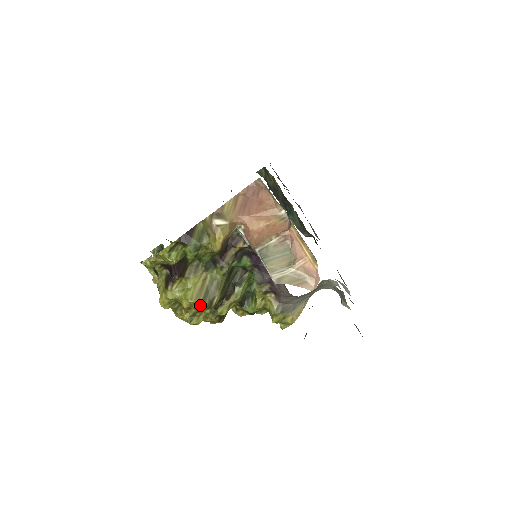
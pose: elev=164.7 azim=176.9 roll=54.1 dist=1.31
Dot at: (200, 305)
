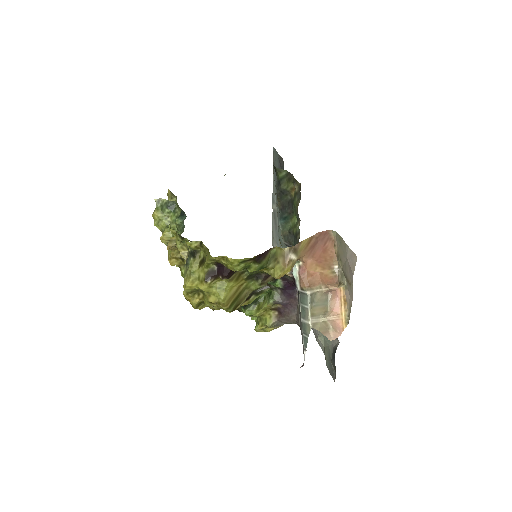
Dot at: (228, 307)
